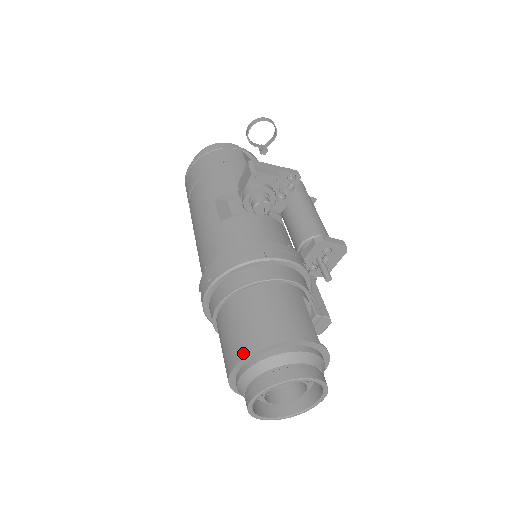
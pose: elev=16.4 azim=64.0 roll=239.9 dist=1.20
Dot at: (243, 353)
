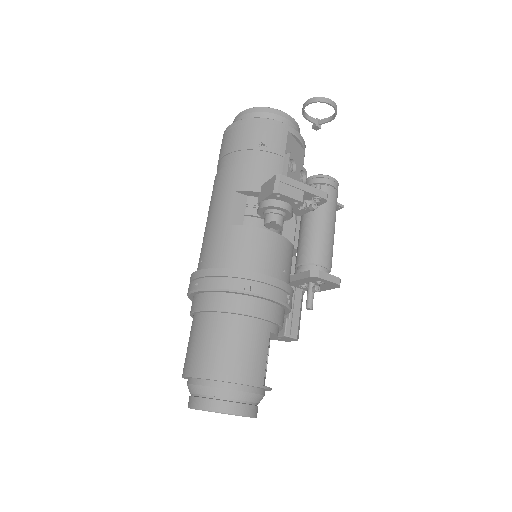
Dot at: (196, 373)
